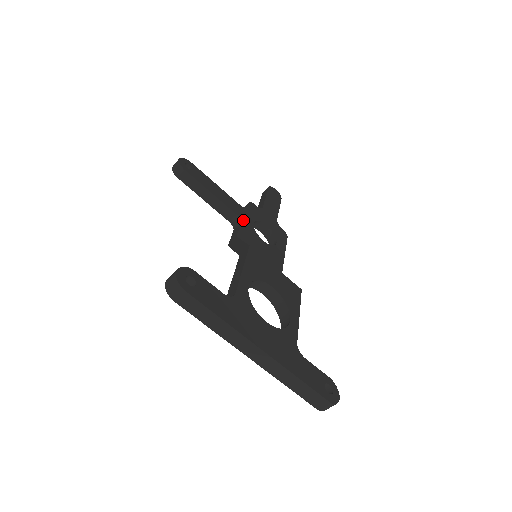
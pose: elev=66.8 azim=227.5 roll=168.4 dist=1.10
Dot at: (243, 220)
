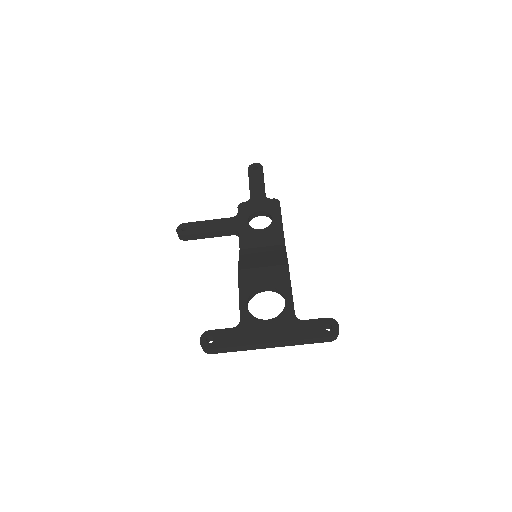
Dot at: (239, 229)
